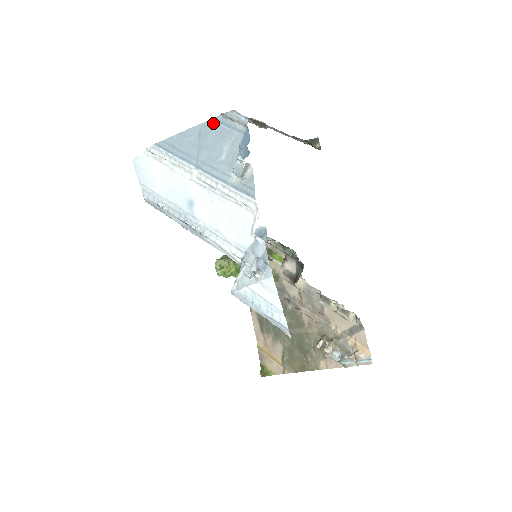
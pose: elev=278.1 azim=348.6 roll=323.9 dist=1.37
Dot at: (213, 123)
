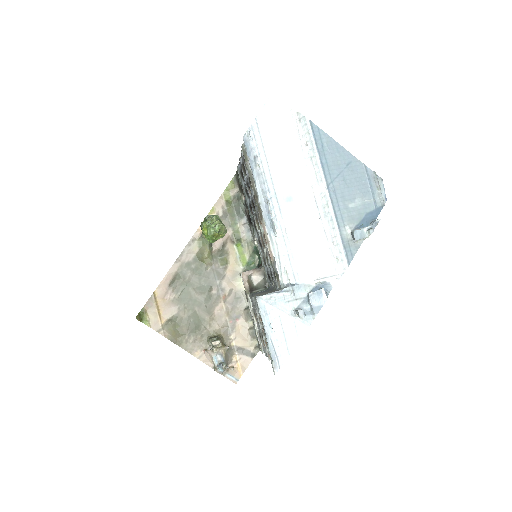
Dot at: (364, 170)
